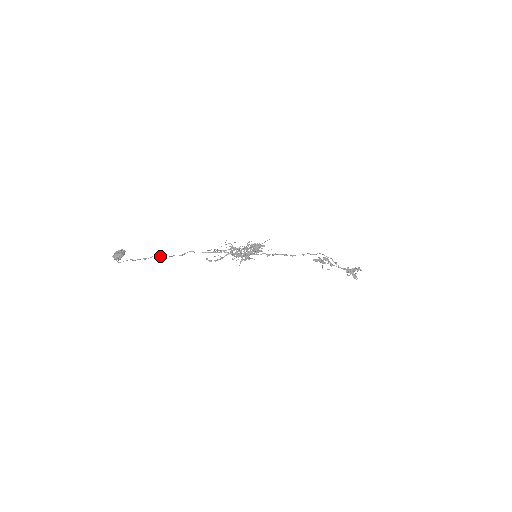
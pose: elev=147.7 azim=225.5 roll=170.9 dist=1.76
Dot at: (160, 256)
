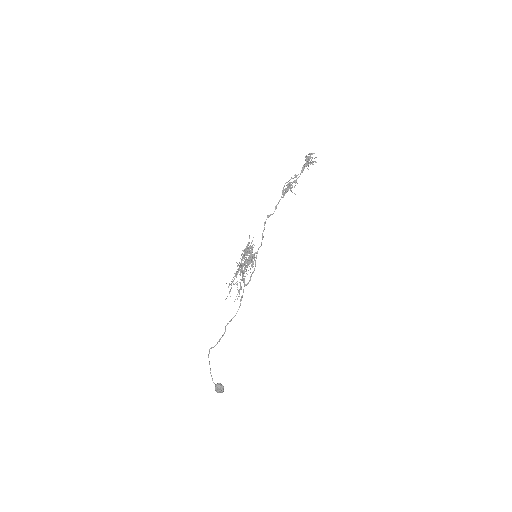
Dot at: occluded
